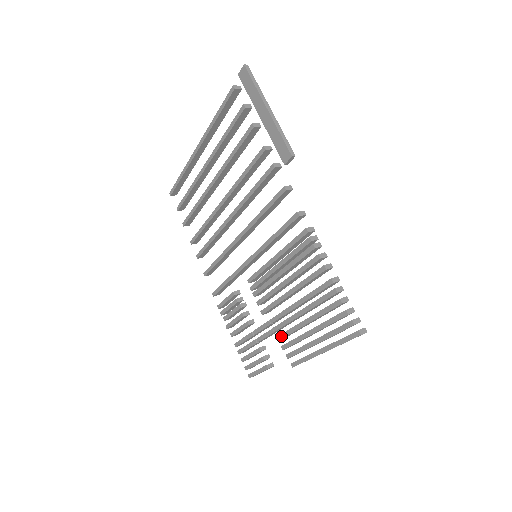
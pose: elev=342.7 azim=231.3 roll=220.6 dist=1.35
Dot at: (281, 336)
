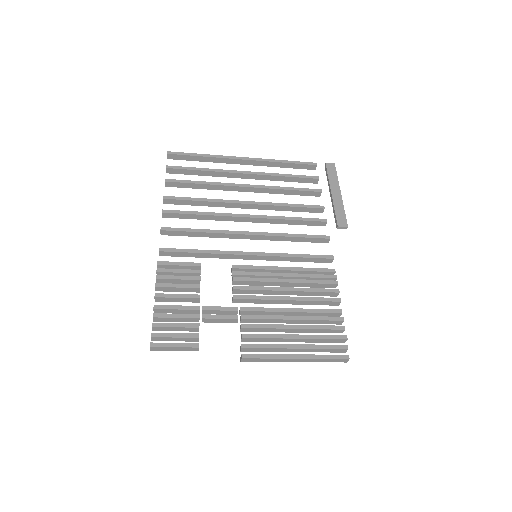
Dot at: (250, 325)
